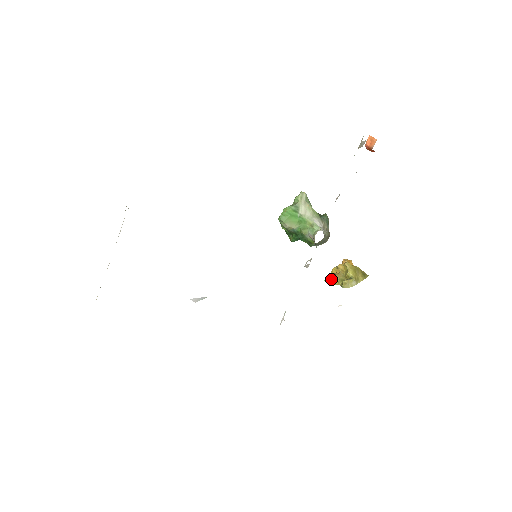
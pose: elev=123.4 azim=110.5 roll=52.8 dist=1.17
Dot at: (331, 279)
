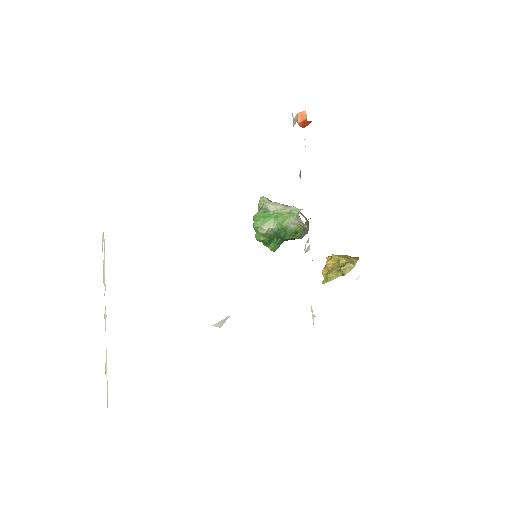
Dot at: (328, 277)
